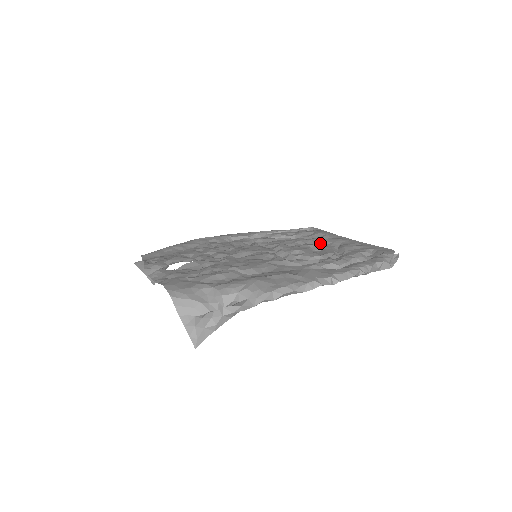
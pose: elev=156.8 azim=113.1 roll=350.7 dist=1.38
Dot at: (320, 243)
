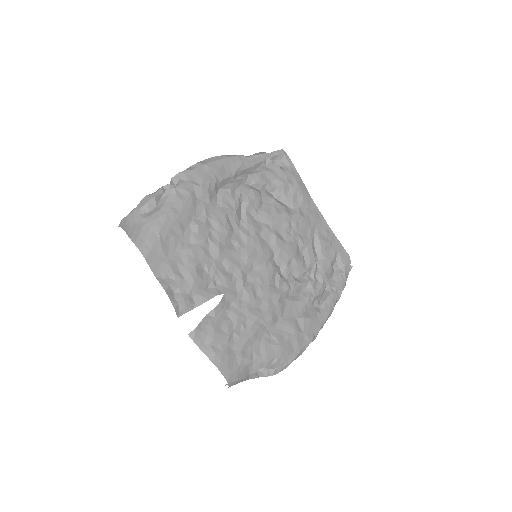
Dot at: (303, 230)
